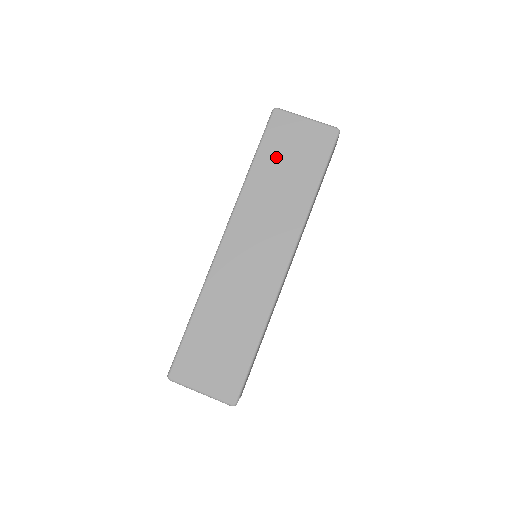
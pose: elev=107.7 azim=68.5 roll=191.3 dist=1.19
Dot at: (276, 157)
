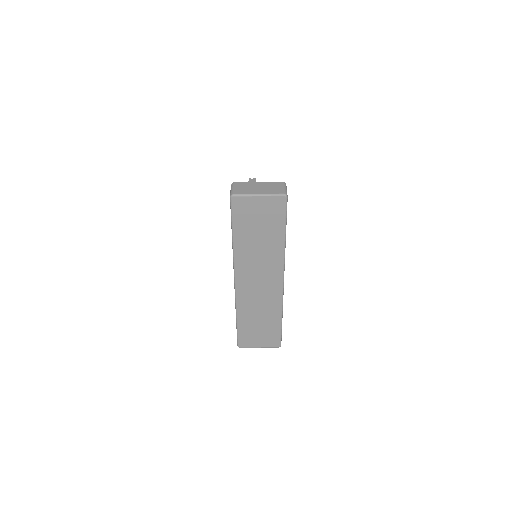
Dot at: (248, 228)
